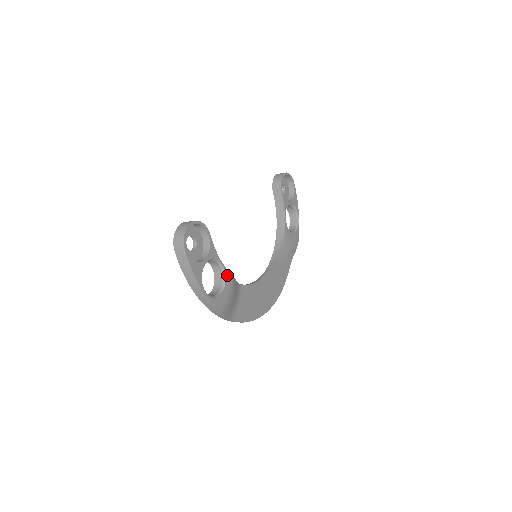
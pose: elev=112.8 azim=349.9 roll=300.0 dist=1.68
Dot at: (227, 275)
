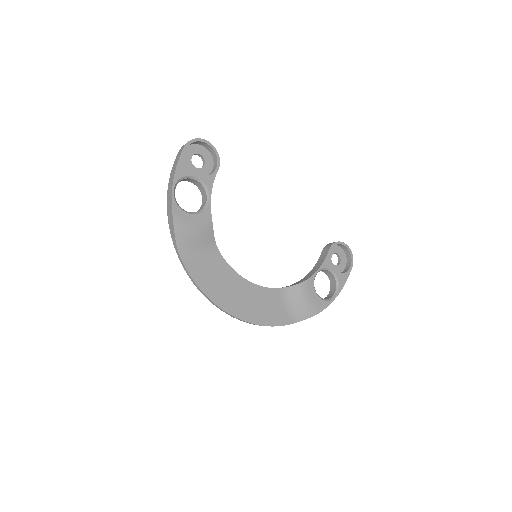
Dot at: (207, 212)
